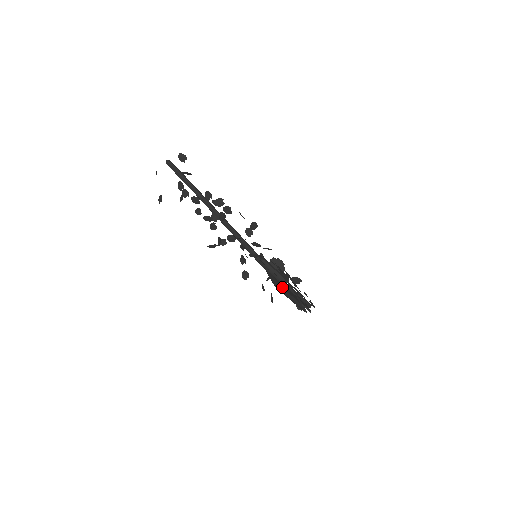
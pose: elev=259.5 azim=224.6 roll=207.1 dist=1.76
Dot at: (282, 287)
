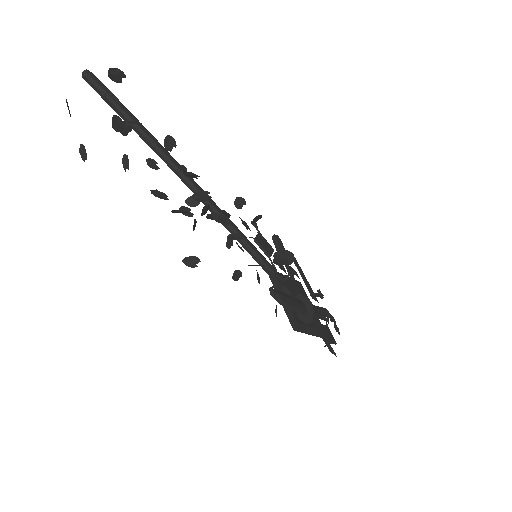
Dot at: (301, 323)
